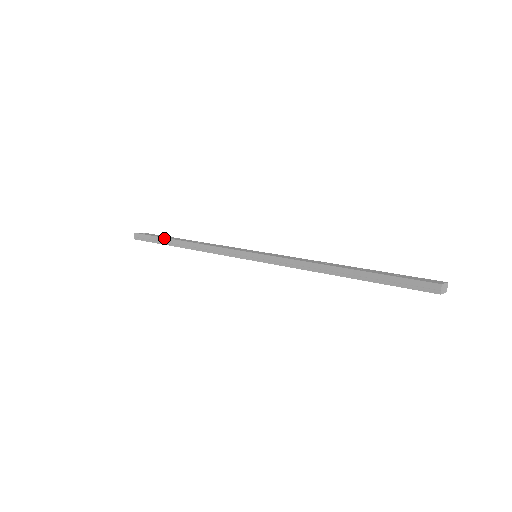
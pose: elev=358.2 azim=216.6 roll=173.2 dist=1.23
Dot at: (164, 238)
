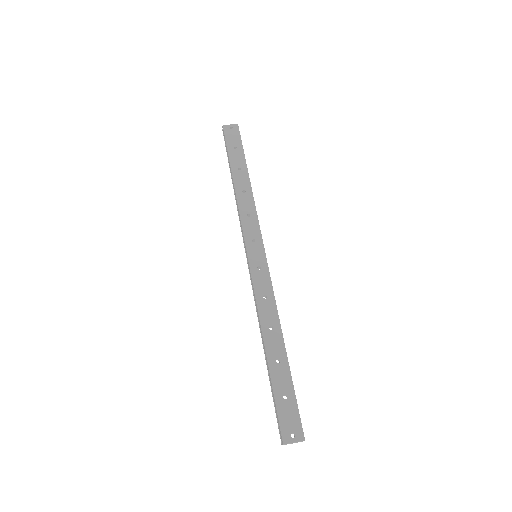
Dot at: (229, 160)
